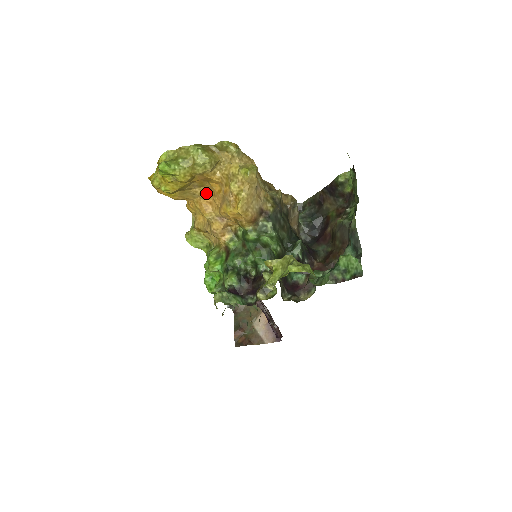
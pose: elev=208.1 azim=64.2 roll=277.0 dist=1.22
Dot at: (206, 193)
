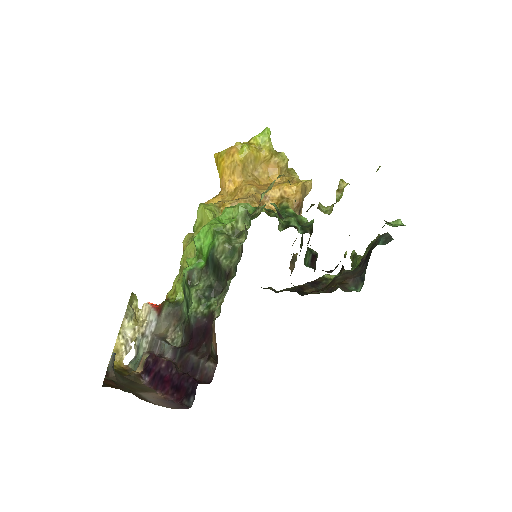
Dot at: (258, 183)
